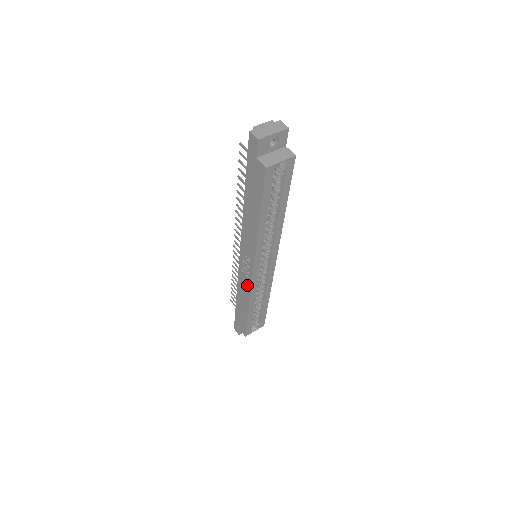
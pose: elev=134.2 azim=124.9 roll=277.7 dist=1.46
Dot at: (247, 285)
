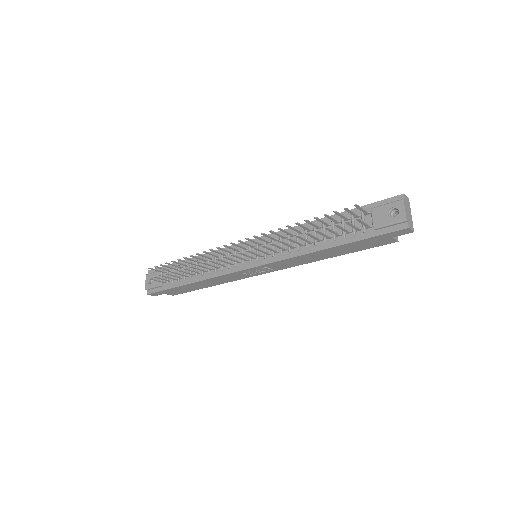
Dot at: (238, 278)
